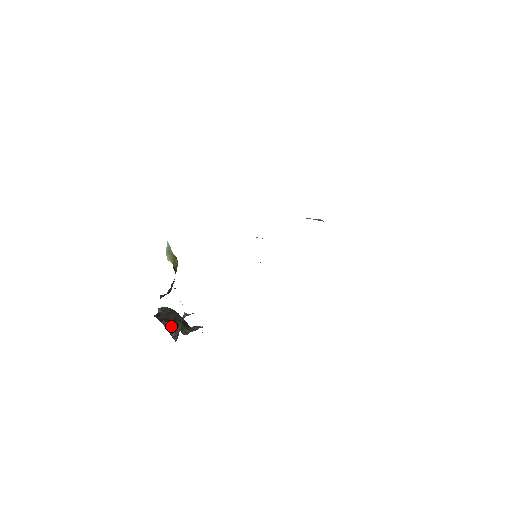
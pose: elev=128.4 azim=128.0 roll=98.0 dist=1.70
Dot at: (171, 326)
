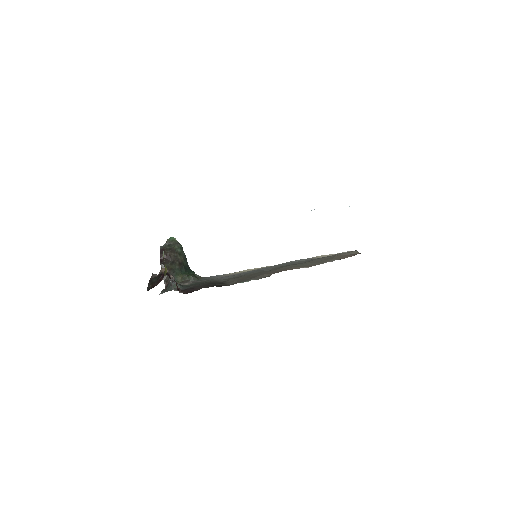
Dot at: occluded
